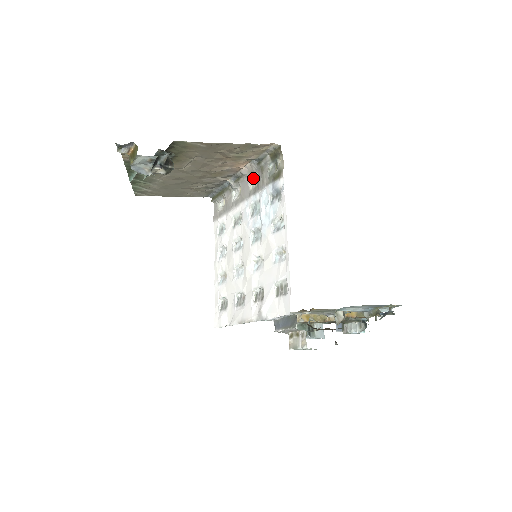
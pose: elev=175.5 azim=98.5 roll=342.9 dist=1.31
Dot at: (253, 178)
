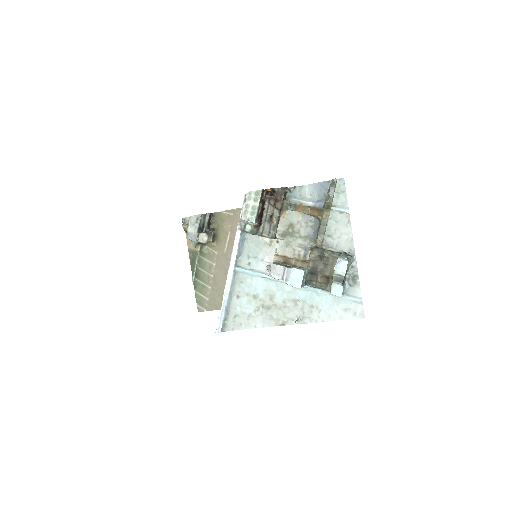
Dot at: occluded
